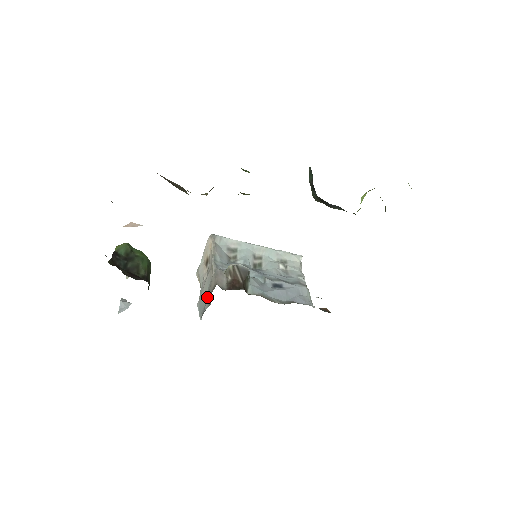
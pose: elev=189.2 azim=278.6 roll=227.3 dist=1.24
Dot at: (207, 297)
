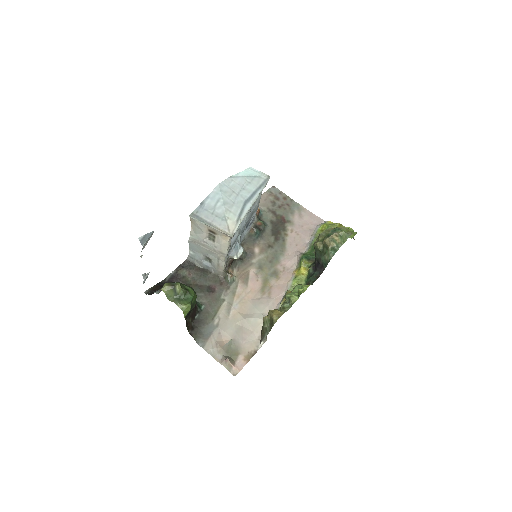
Dot at: (207, 256)
